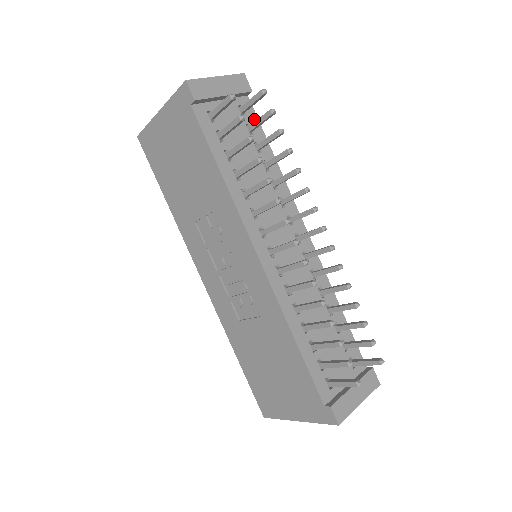
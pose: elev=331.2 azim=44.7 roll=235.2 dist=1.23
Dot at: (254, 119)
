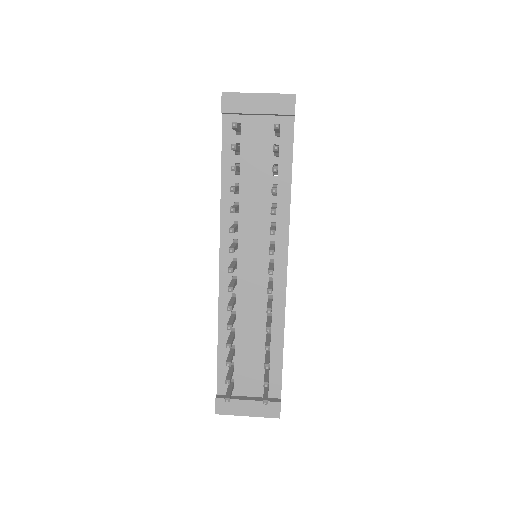
Dot at: (288, 141)
